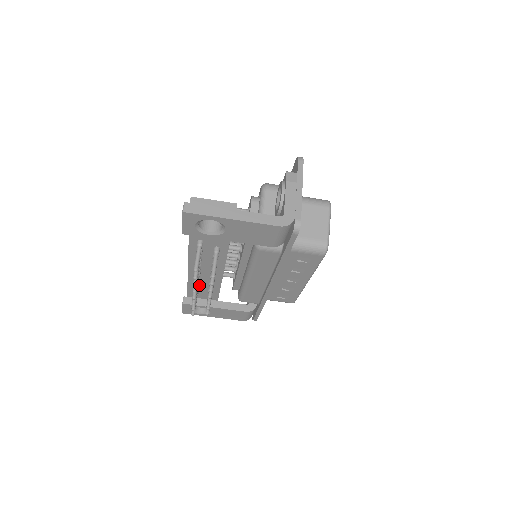
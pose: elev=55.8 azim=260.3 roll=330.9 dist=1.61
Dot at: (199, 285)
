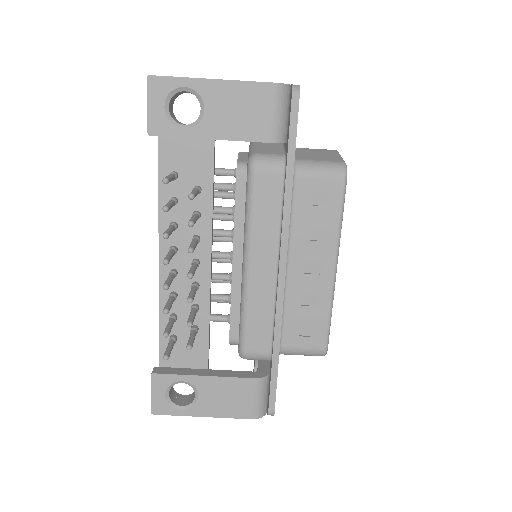
Dot at: (177, 319)
